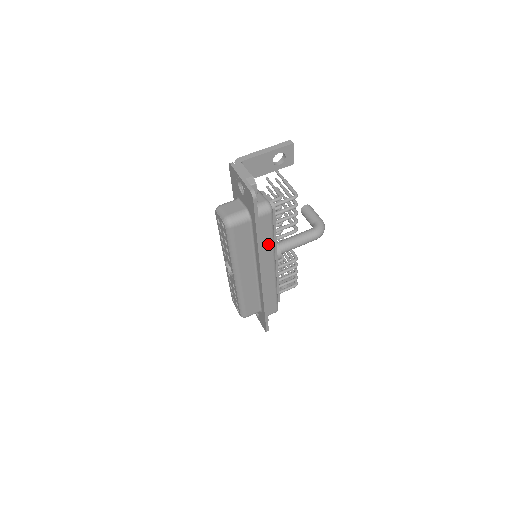
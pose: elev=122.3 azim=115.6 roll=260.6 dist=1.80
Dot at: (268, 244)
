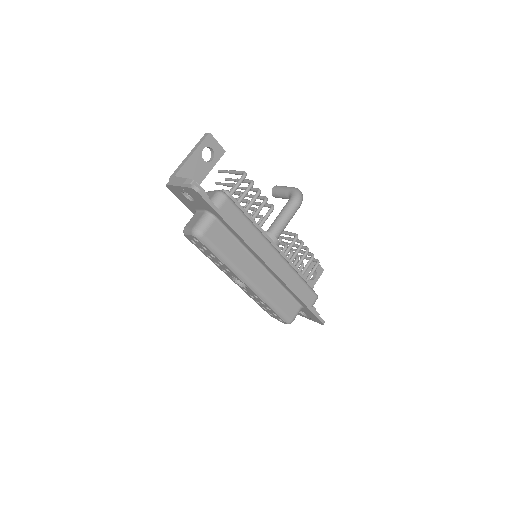
Dot at: (251, 231)
